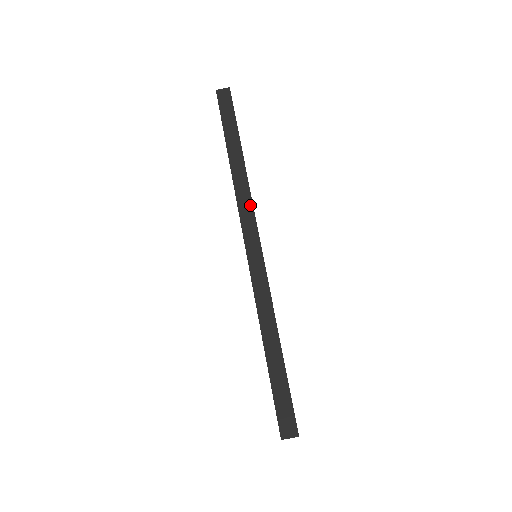
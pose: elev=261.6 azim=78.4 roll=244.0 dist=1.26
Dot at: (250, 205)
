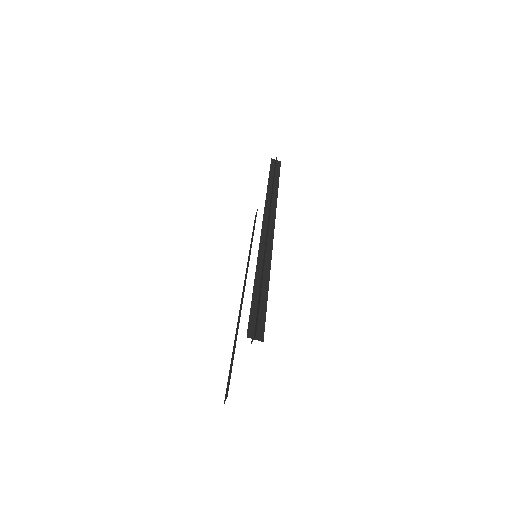
Dot at: (274, 210)
